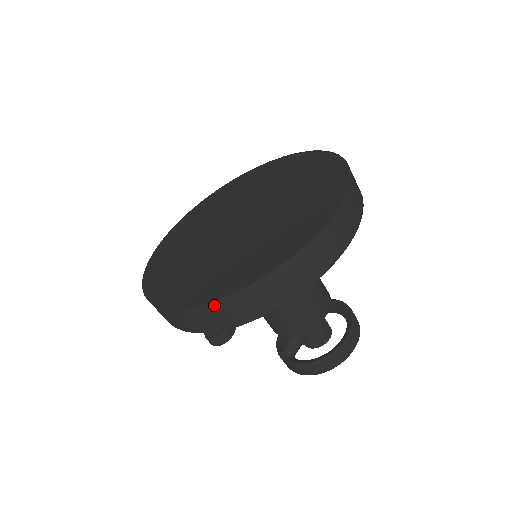
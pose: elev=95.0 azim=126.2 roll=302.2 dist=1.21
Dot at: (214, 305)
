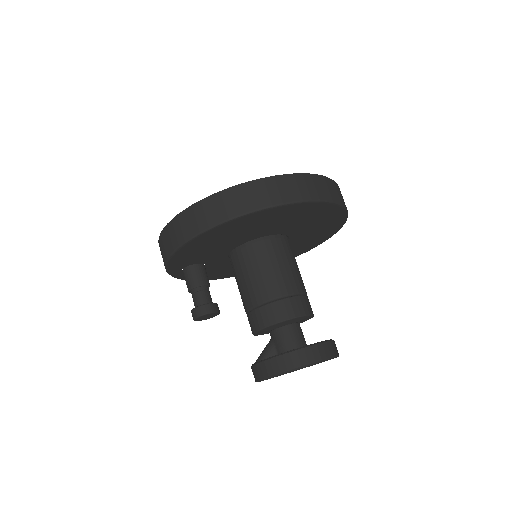
Dot at: (188, 211)
